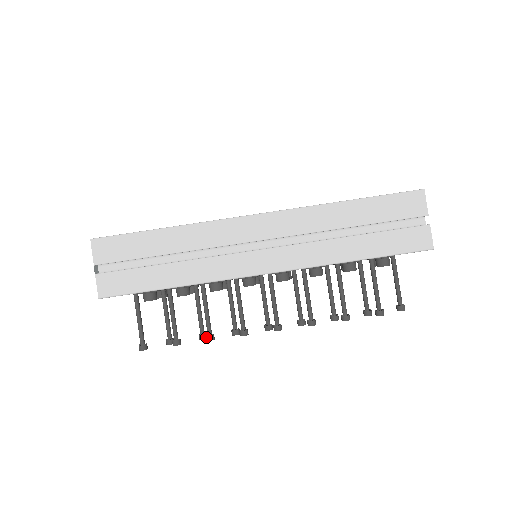
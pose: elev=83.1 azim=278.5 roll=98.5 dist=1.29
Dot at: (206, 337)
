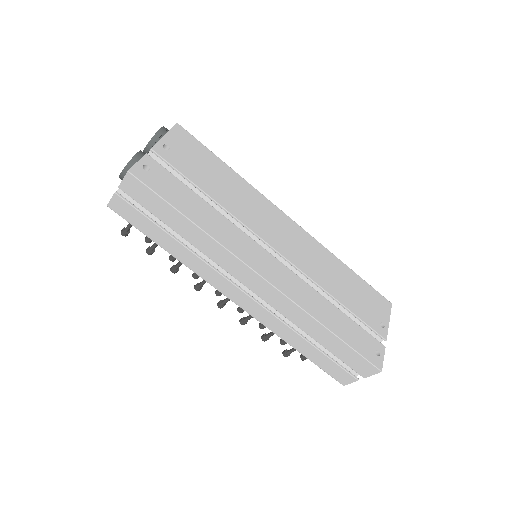
Dot at: (171, 268)
